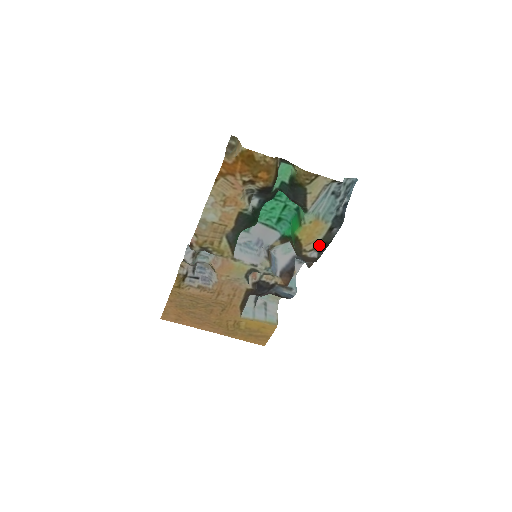
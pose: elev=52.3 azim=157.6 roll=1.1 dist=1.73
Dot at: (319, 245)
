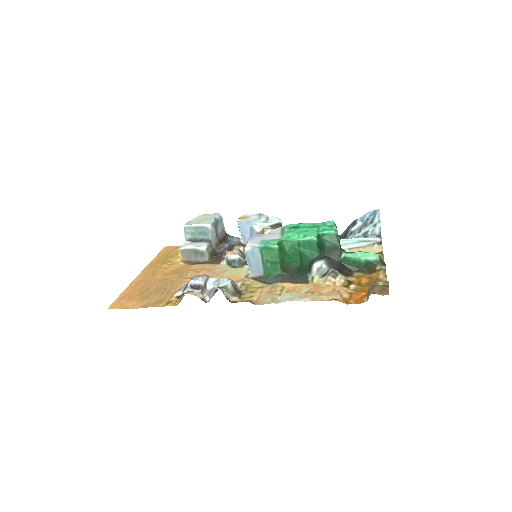
Dot at: occluded
